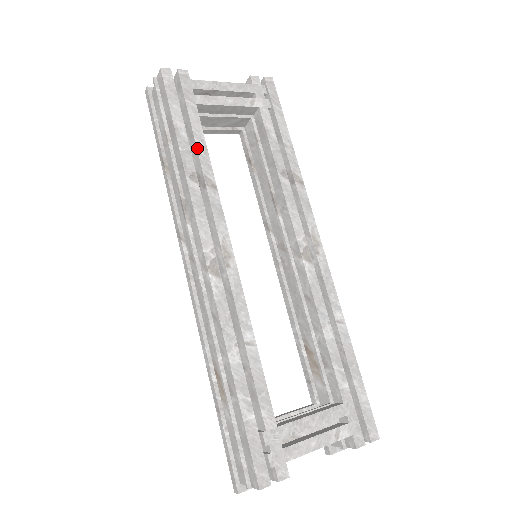
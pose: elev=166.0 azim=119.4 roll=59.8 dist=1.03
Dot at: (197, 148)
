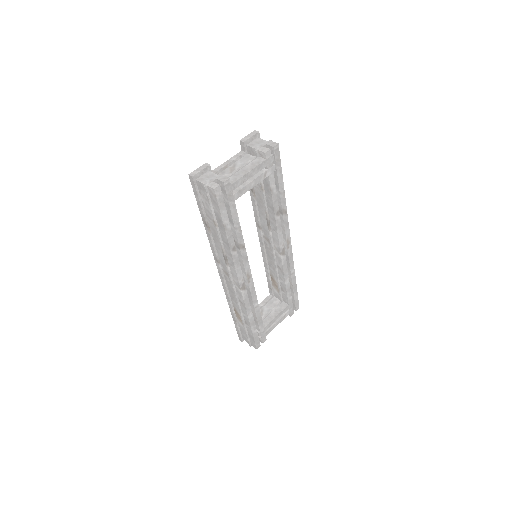
Dot at: (236, 230)
